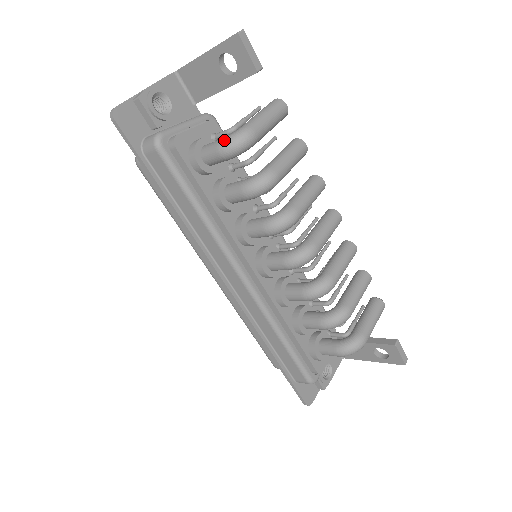
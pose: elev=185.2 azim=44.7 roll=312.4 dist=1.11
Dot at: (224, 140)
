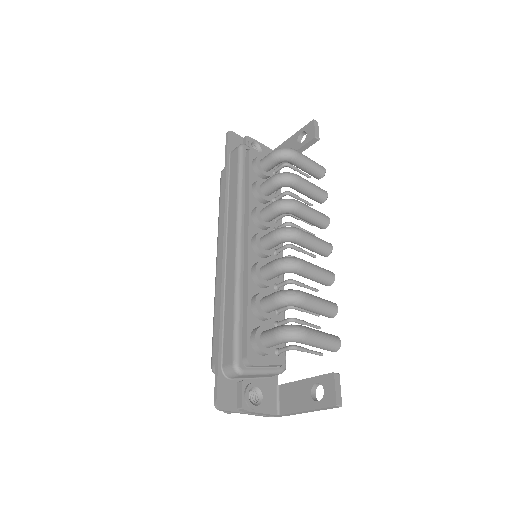
Dot at: (278, 149)
